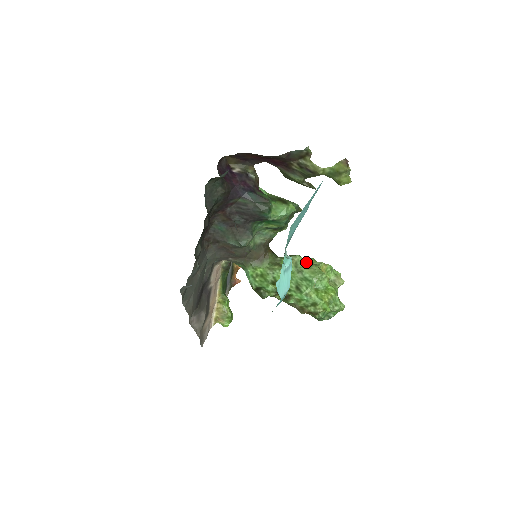
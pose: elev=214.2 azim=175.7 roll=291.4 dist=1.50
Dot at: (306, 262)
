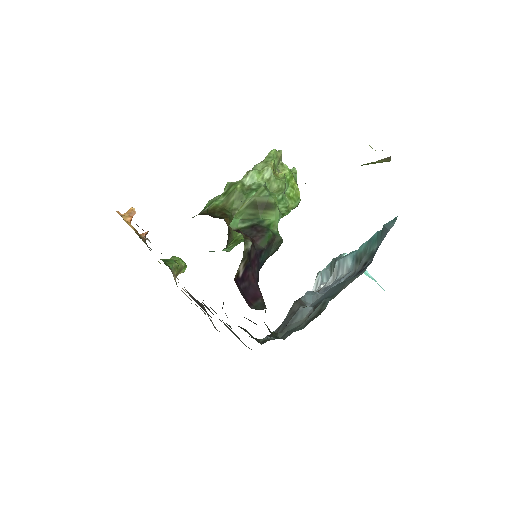
Dot at: occluded
